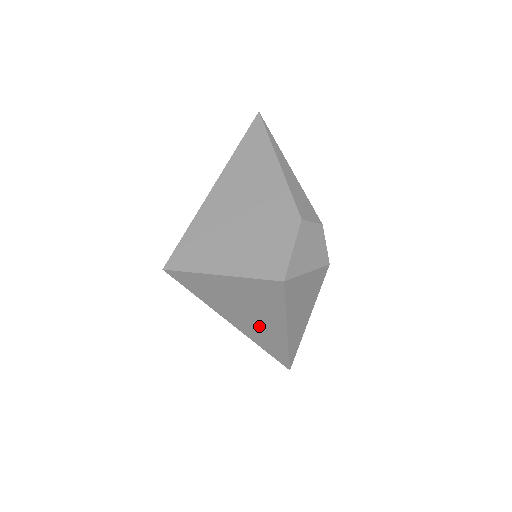
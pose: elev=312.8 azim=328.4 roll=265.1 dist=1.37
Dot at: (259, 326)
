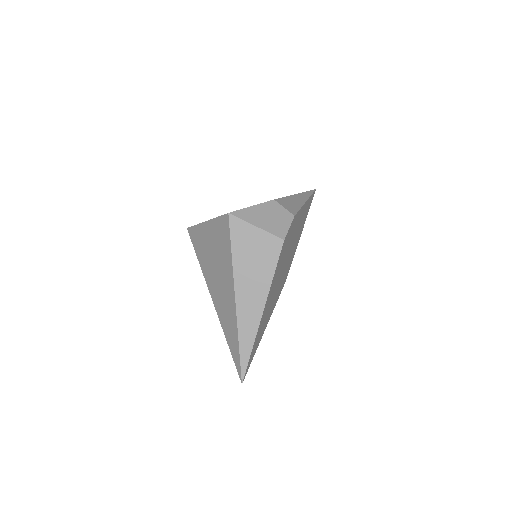
Dot at: (222, 293)
